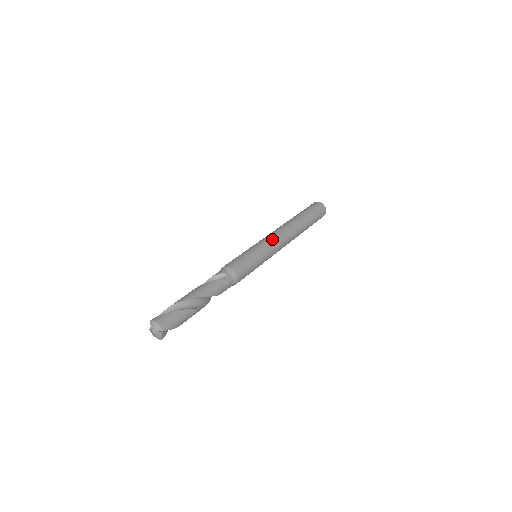
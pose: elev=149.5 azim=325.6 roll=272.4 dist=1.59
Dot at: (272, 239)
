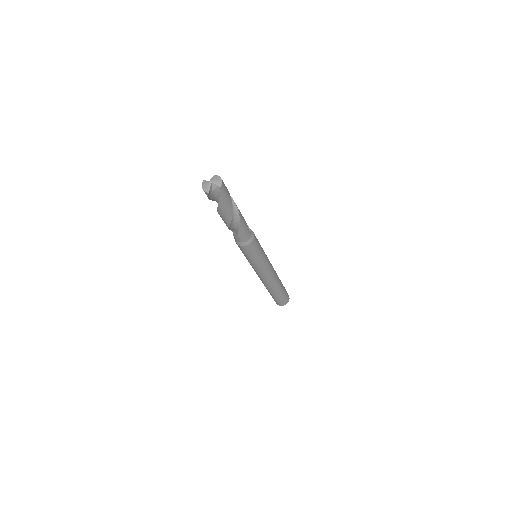
Dot at: occluded
